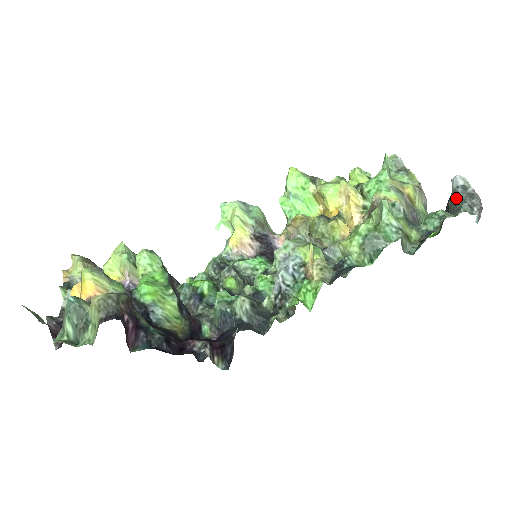
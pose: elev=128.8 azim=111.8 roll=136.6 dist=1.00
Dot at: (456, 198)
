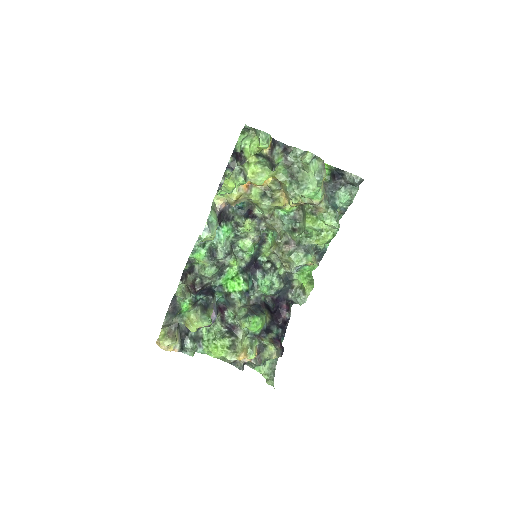
Dot at: (354, 185)
